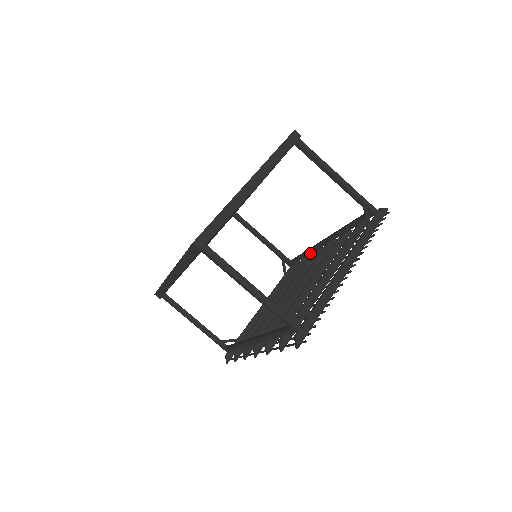
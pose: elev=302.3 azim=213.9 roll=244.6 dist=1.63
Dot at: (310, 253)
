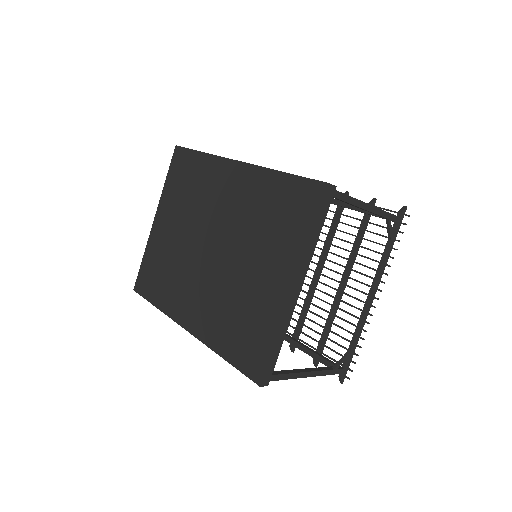
Dot at: occluded
